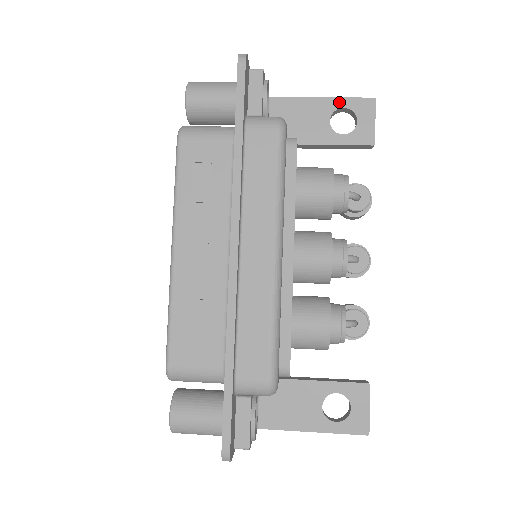
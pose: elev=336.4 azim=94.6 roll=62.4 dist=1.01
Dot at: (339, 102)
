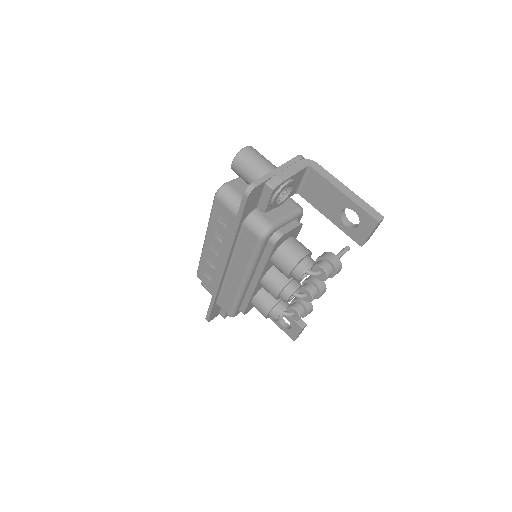
Dot at: (353, 205)
